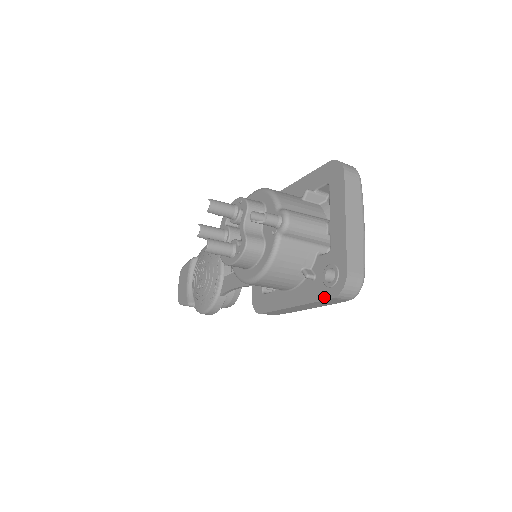
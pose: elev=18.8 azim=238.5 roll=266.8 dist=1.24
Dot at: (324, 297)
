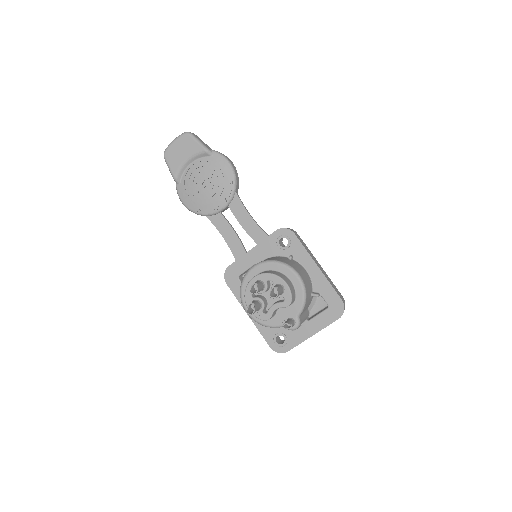
Dot at: (268, 341)
